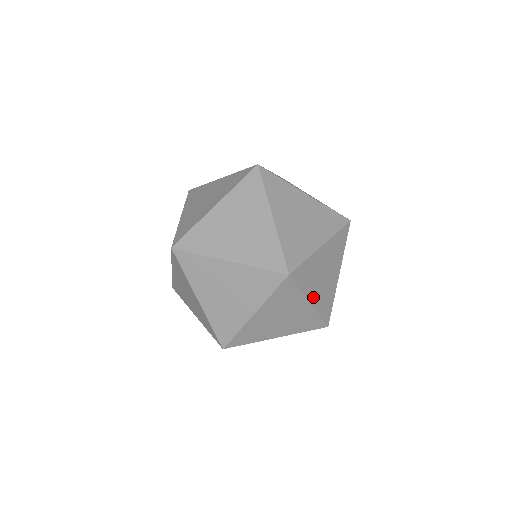
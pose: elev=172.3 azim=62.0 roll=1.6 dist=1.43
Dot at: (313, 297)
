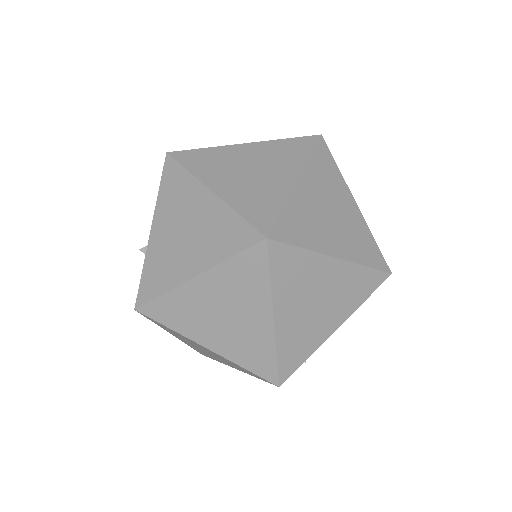
Dot at: occluded
